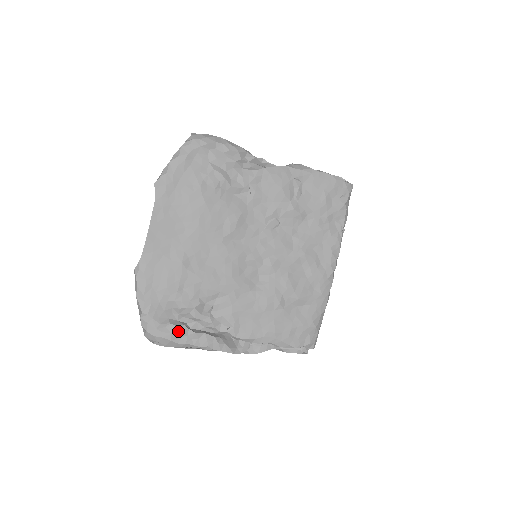
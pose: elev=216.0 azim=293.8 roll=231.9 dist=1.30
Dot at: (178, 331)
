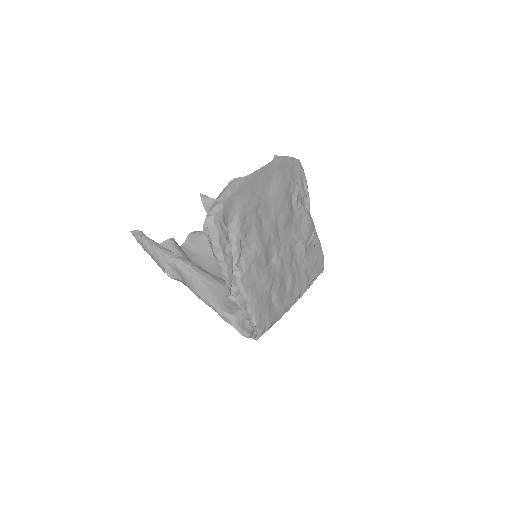
Dot at: (226, 237)
